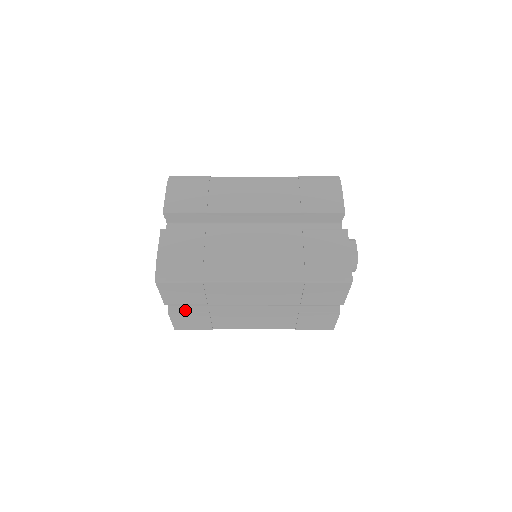
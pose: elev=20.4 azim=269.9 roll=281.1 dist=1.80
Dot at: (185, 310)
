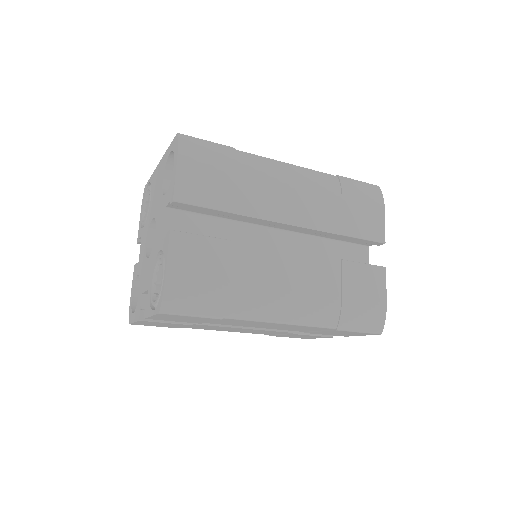
Dot at: occluded
